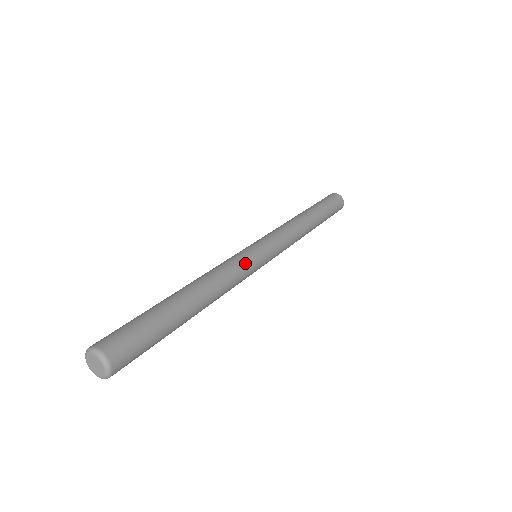
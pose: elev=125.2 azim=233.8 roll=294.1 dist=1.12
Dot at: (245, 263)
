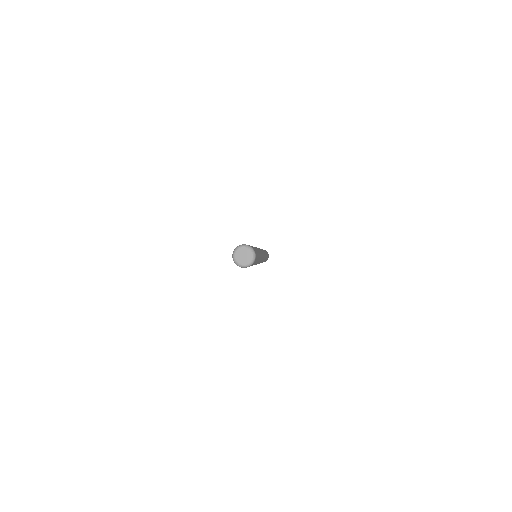
Dot at: (261, 250)
